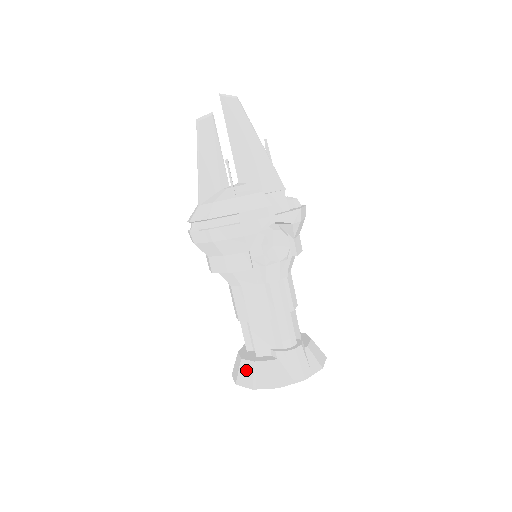
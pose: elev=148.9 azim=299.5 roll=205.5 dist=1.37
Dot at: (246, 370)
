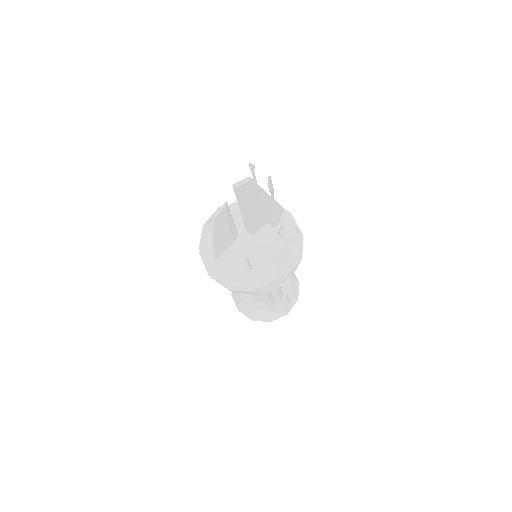
Dot at: (247, 309)
